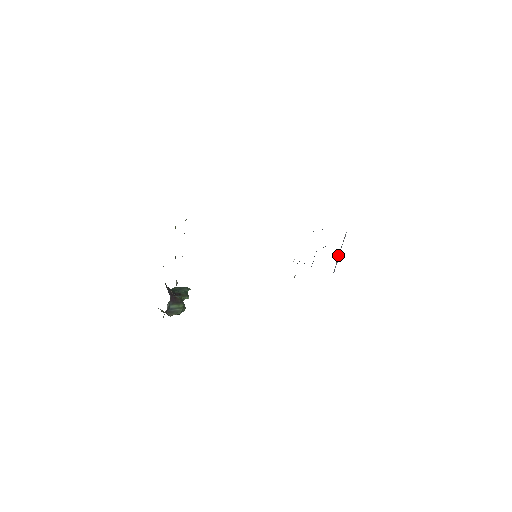
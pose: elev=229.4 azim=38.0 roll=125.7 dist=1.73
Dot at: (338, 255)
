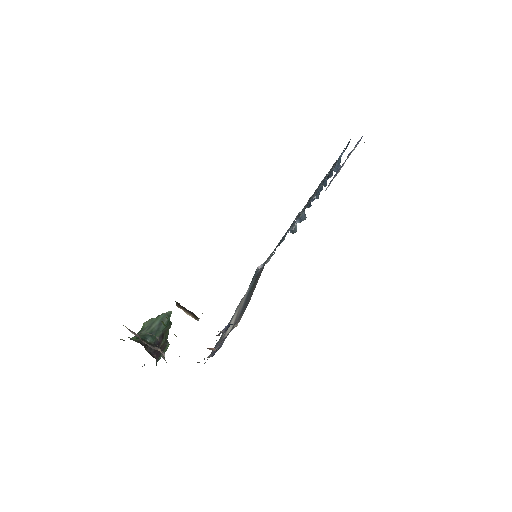
Dot at: occluded
